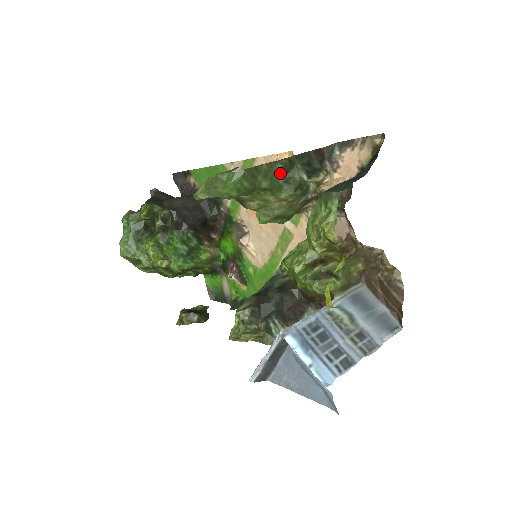
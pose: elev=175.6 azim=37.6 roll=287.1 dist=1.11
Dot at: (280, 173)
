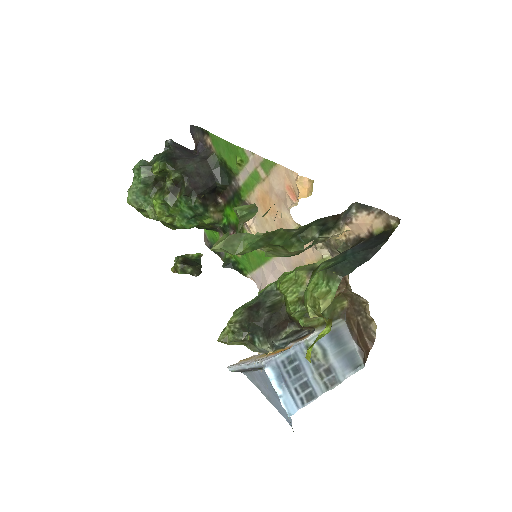
Dot at: (295, 235)
